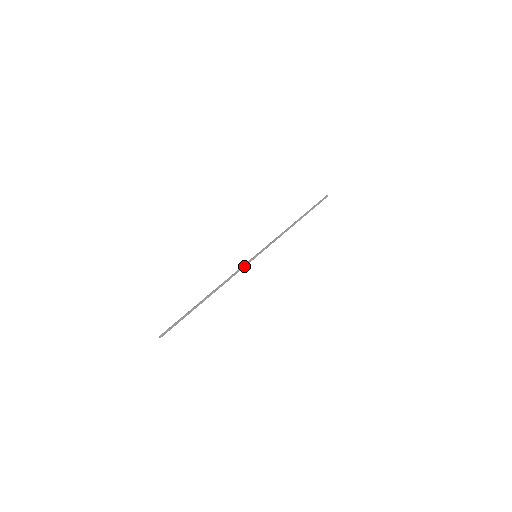
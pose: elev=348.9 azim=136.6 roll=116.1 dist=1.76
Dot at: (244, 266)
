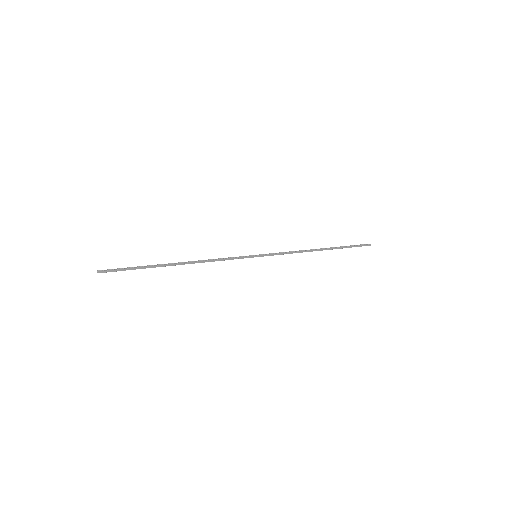
Dot at: (237, 258)
